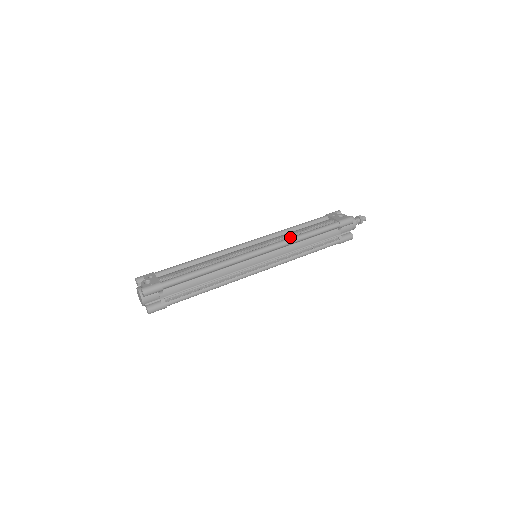
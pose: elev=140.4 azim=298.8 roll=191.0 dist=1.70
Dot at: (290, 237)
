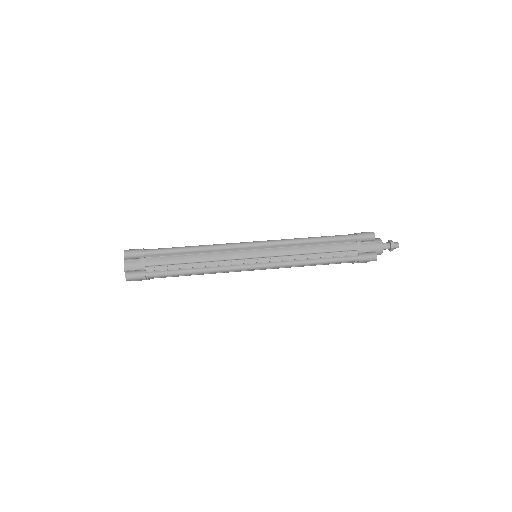
Dot at: (294, 238)
